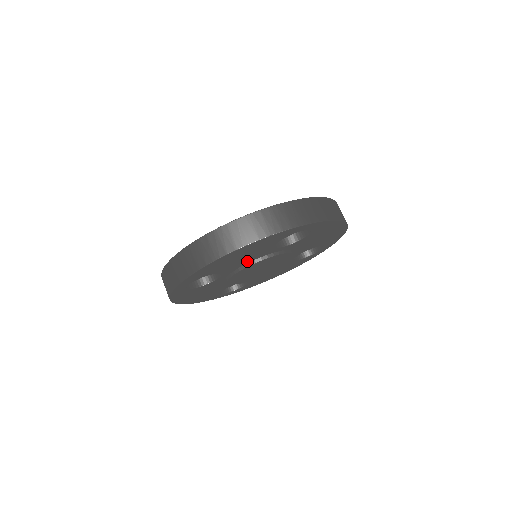
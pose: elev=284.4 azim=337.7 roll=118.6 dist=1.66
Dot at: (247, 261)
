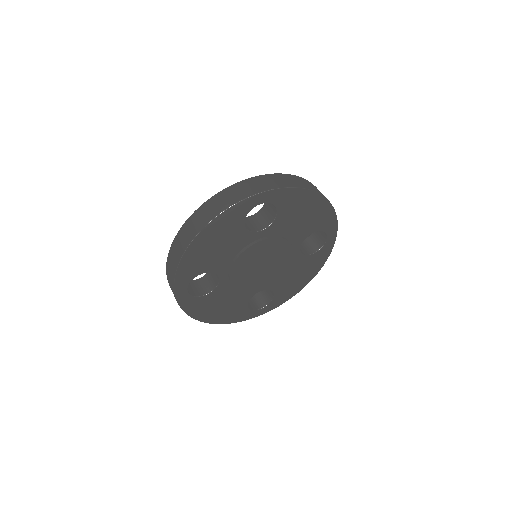
Dot at: (232, 254)
